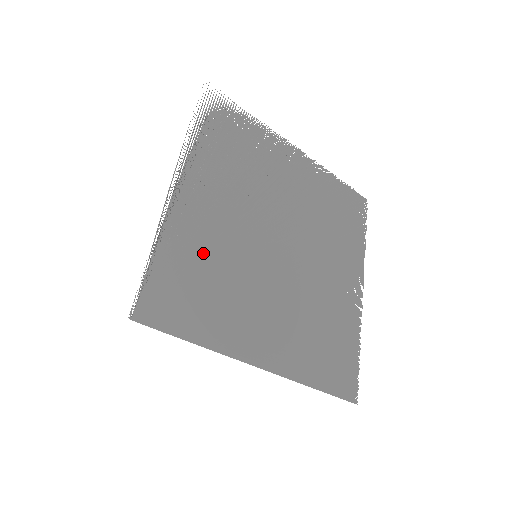
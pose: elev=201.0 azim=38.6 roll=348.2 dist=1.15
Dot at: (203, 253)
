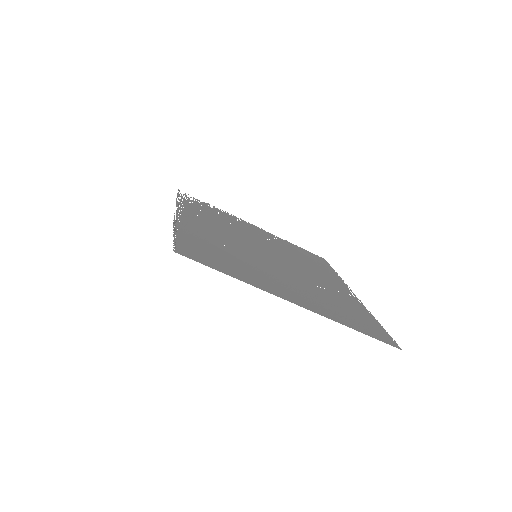
Dot at: (214, 243)
